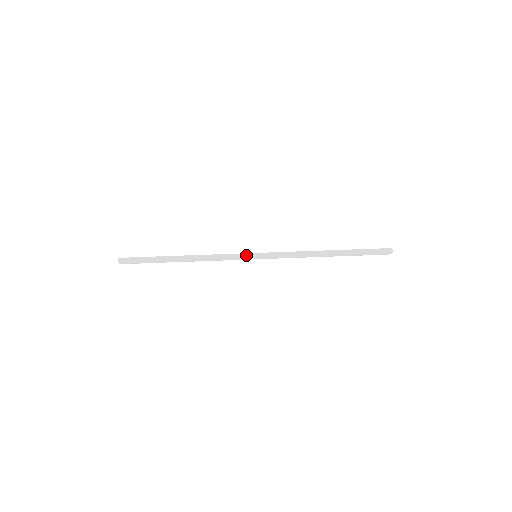
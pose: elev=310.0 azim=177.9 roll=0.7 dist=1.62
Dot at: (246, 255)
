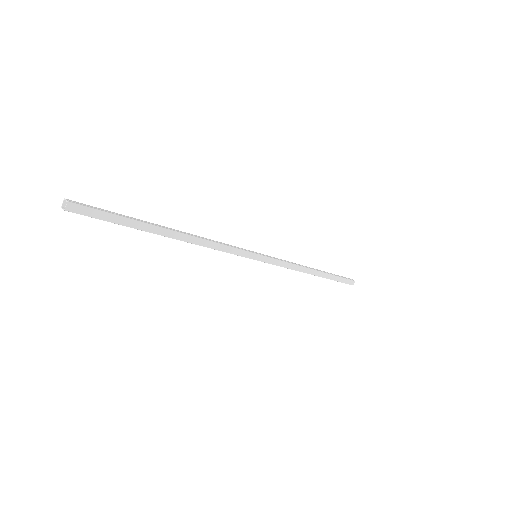
Dot at: (249, 255)
